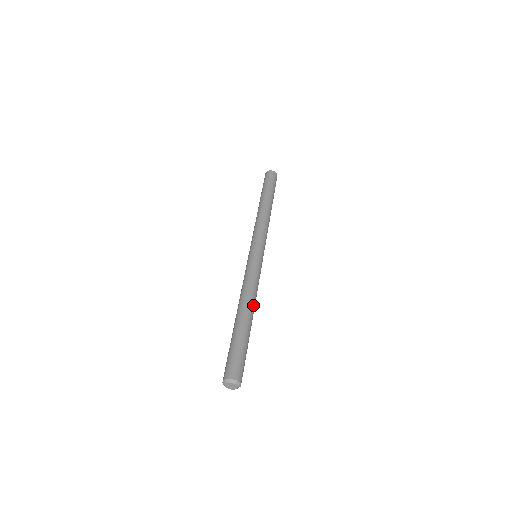
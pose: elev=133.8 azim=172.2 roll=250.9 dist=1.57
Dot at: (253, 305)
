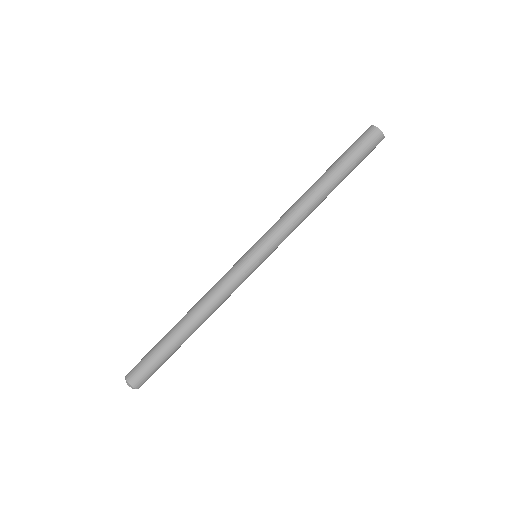
Dot at: (202, 319)
